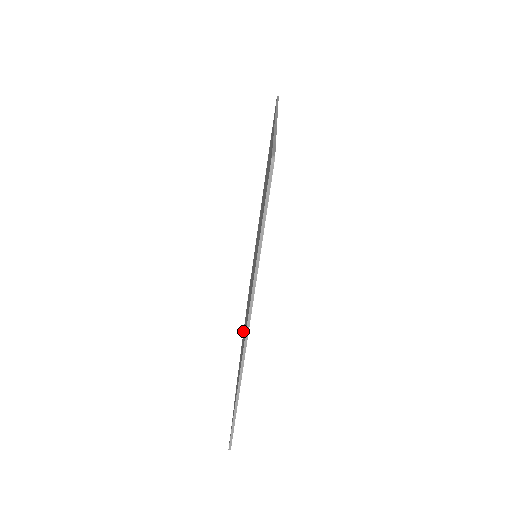
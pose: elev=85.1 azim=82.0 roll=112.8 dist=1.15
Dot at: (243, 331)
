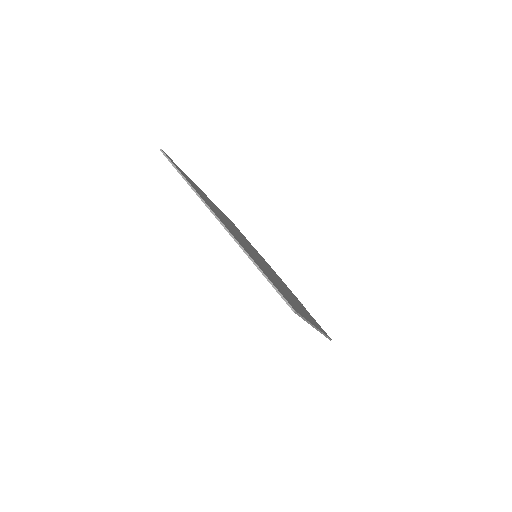
Dot at: occluded
